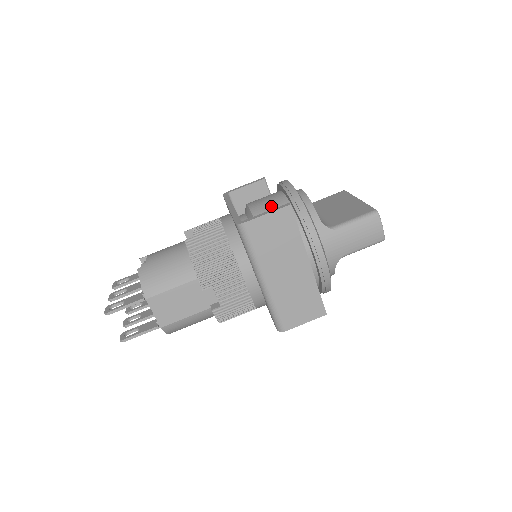
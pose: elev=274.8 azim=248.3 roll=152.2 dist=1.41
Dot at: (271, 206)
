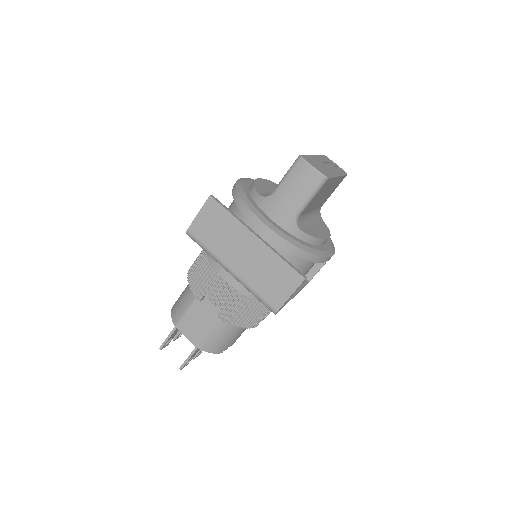
Dot at: (229, 206)
